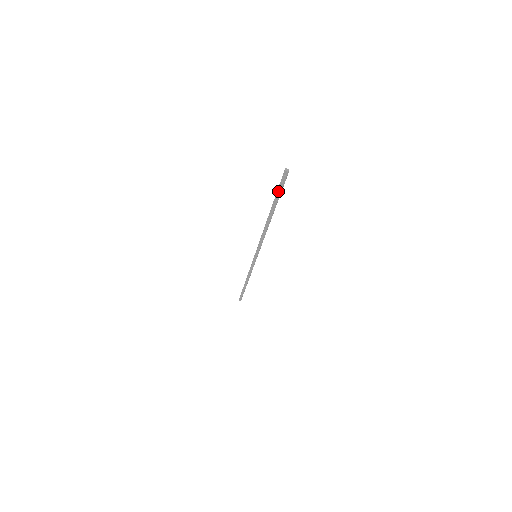
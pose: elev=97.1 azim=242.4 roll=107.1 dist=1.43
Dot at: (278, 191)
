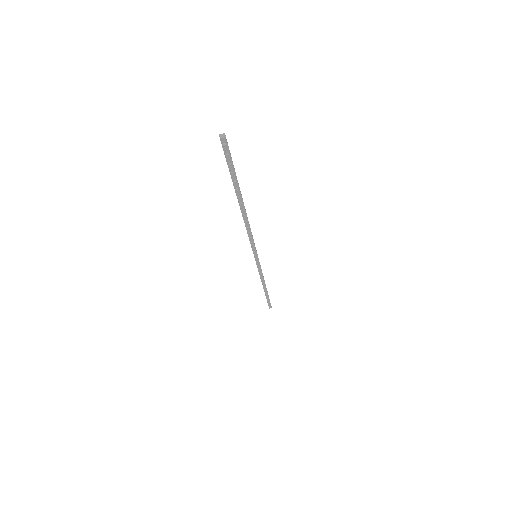
Dot at: (230, 169)
